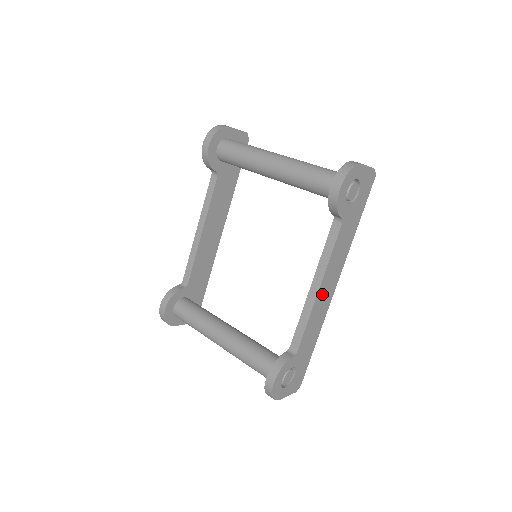
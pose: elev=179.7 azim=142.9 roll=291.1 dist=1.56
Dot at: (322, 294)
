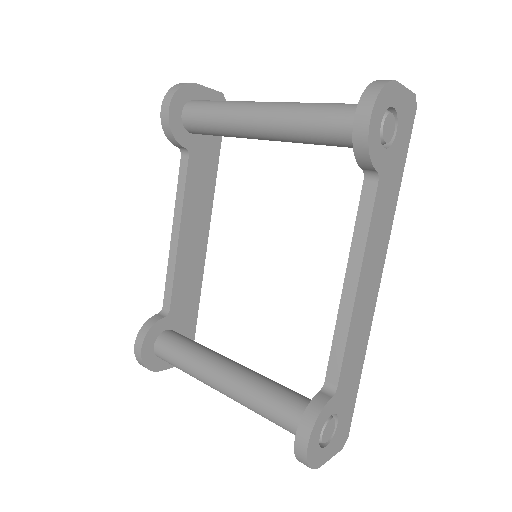
Dot at: (362, 296)
